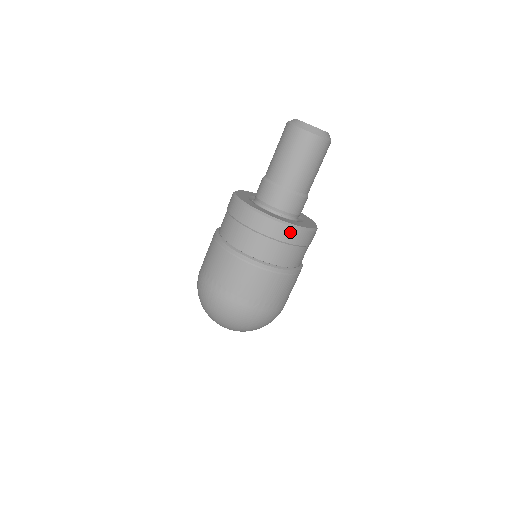
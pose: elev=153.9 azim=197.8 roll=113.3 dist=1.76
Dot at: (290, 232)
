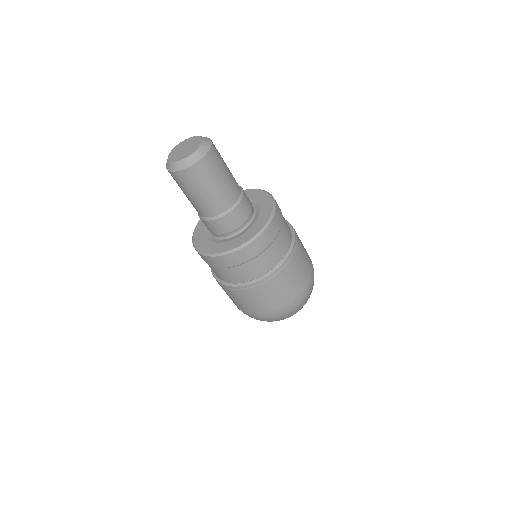
Dot at: (232, 257)
